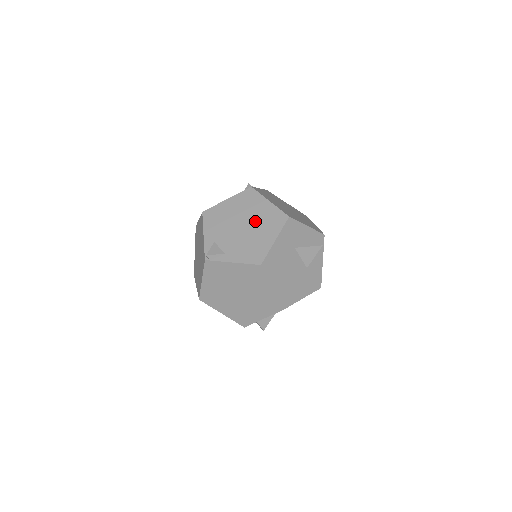
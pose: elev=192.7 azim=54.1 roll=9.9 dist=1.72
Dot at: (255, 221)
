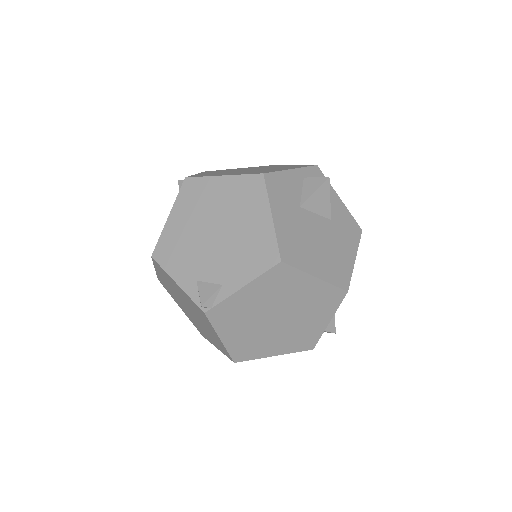
Dot at: (226, 214)
